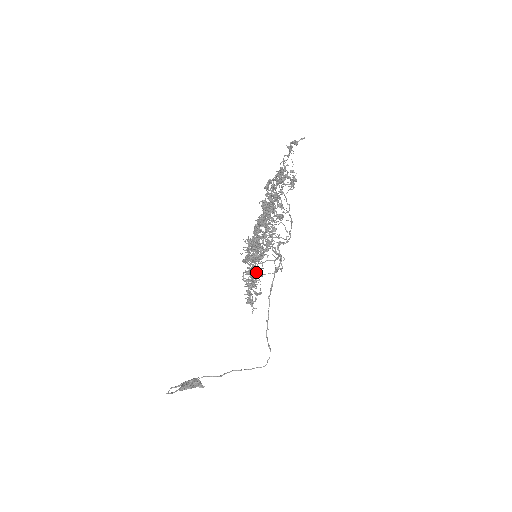
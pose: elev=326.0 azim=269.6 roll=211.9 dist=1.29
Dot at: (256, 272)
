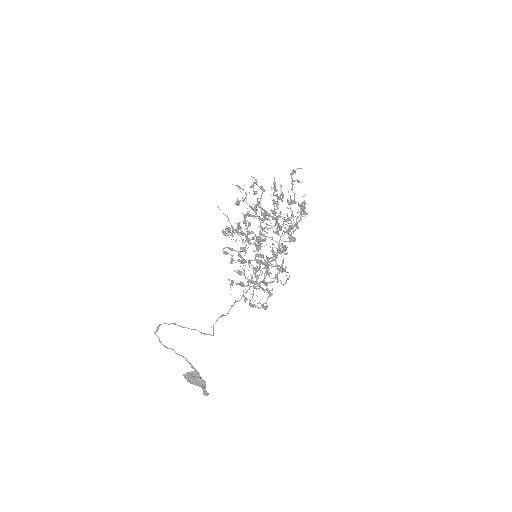
Dot at: (241, 256)
